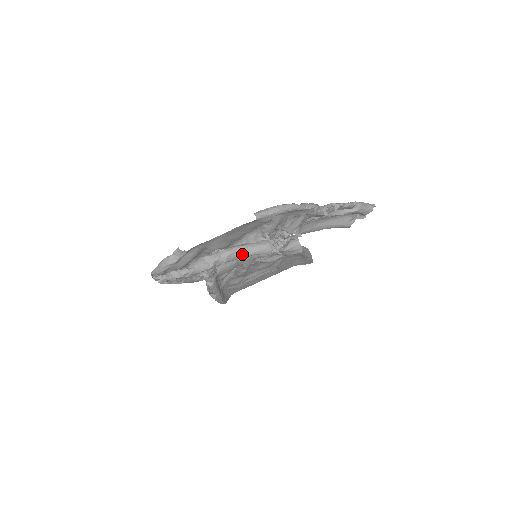
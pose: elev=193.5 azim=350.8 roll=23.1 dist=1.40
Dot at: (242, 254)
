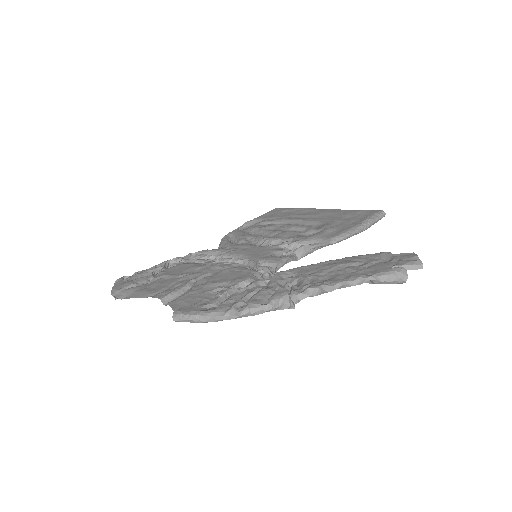
Dot at: occluded
